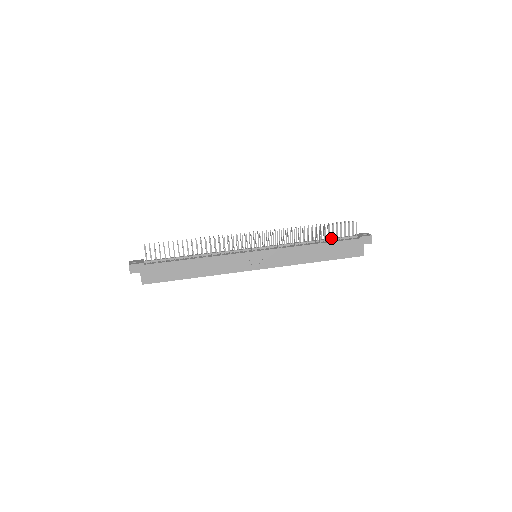
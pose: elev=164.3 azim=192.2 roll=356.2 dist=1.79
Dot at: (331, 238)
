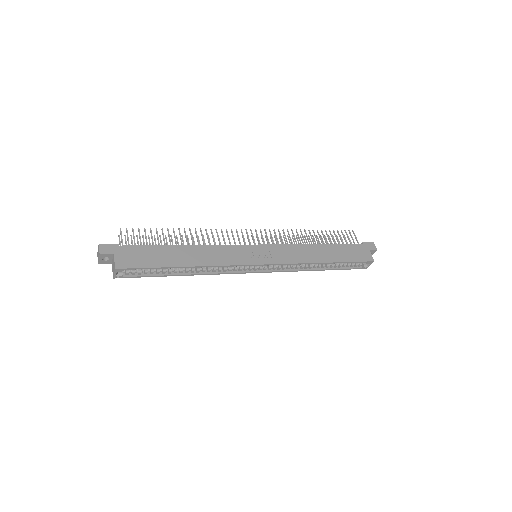
Dot at: occluded
